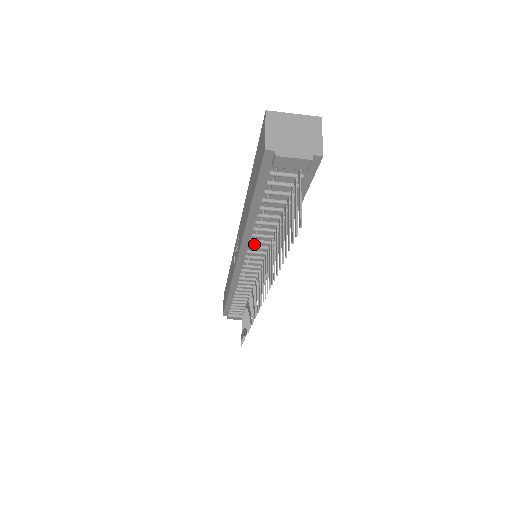
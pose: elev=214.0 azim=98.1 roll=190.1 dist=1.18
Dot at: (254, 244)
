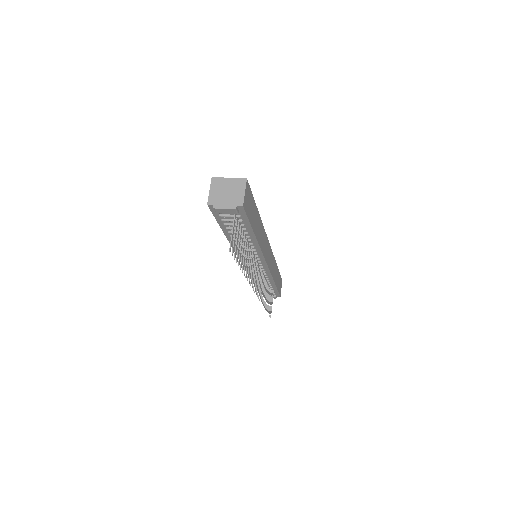
Dot at: occluded
